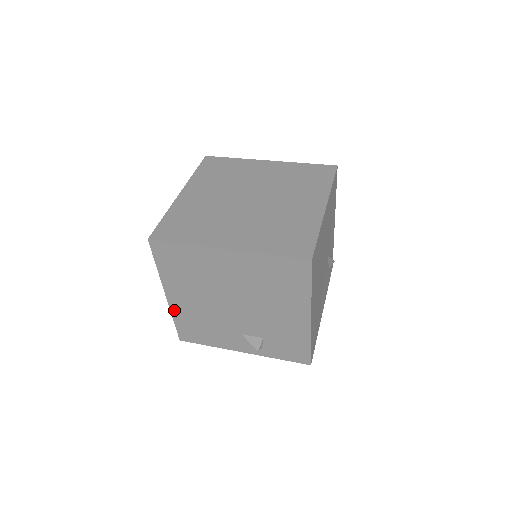
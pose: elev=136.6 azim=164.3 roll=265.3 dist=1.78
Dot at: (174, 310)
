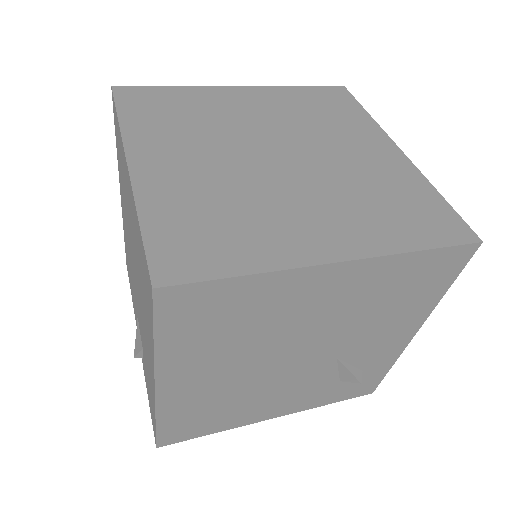
Dot at: occluded
